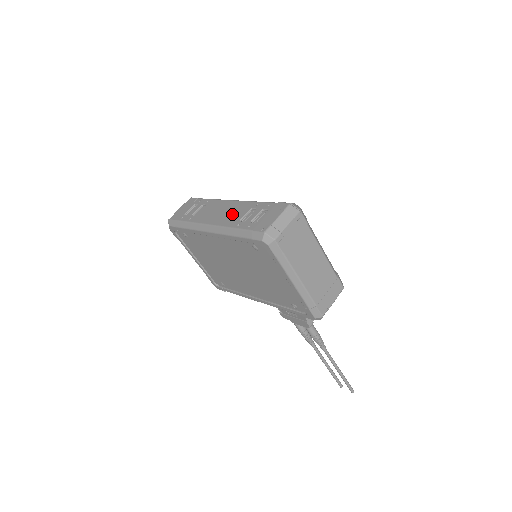
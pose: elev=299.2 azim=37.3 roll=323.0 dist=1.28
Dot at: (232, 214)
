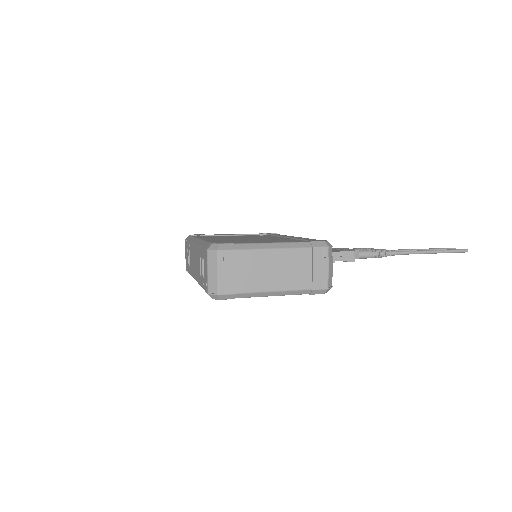
Dot at: (197, 266)
